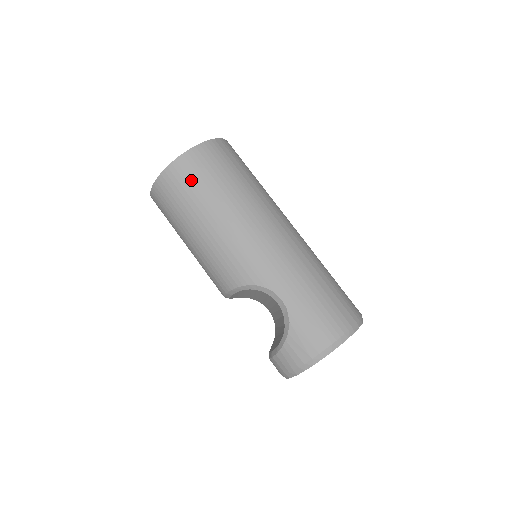
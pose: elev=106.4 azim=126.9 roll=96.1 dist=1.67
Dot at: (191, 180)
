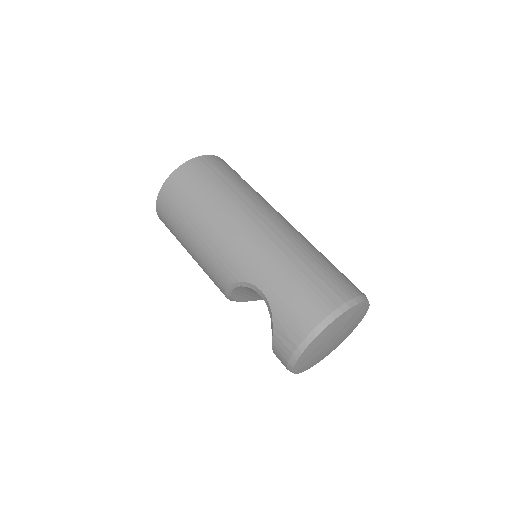
Dot at: (176, 198)
